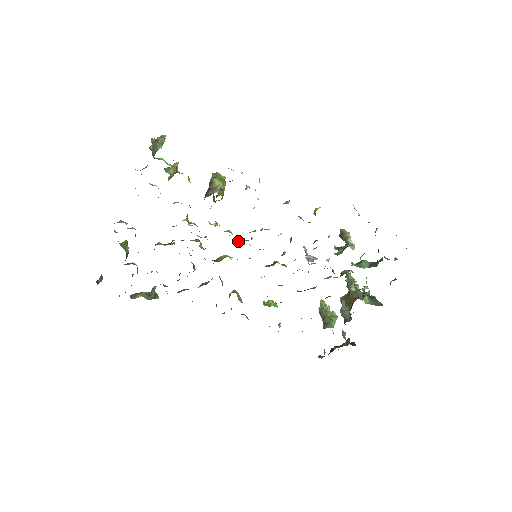
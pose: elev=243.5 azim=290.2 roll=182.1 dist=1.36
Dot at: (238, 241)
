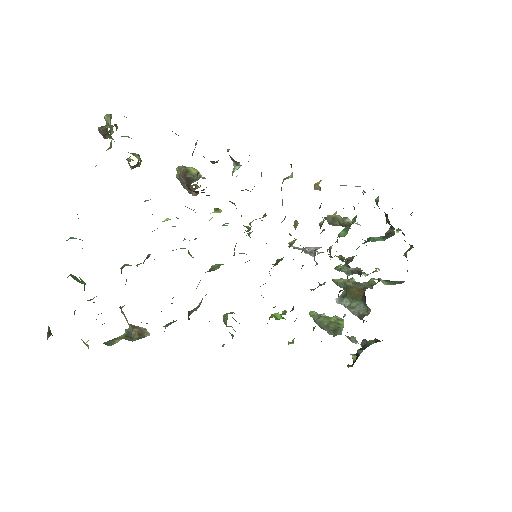
Dot at: occluded
